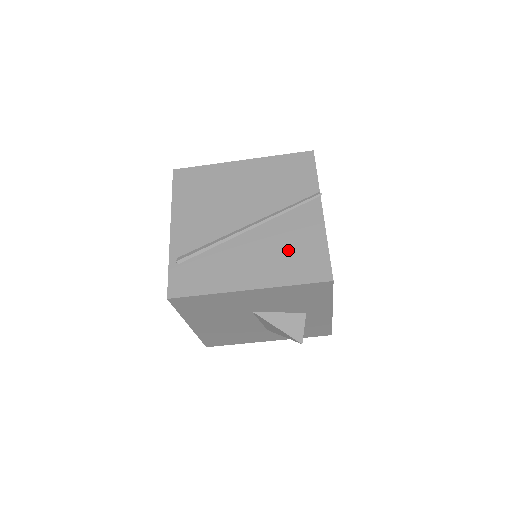
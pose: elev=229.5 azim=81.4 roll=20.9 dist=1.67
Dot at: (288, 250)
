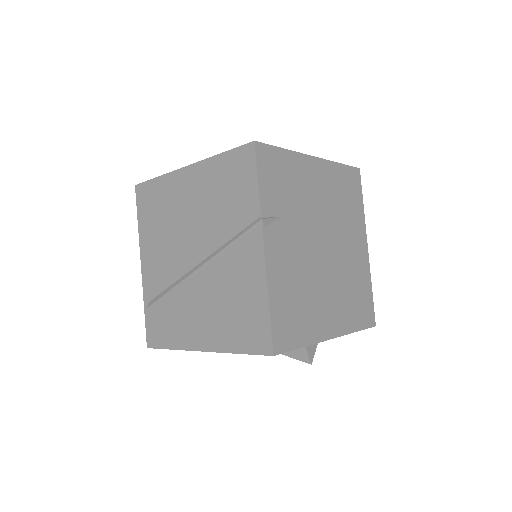
Dot at: (231, 305)
